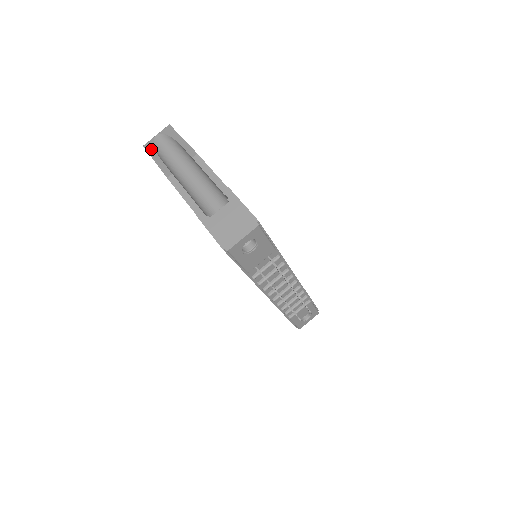
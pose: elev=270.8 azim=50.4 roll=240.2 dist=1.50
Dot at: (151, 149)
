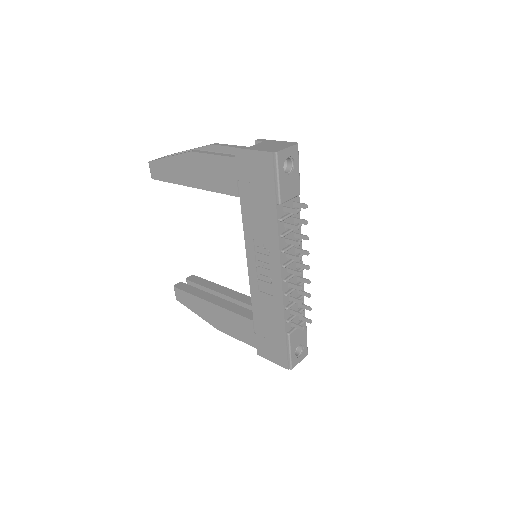
Dot at: (160, 158)
